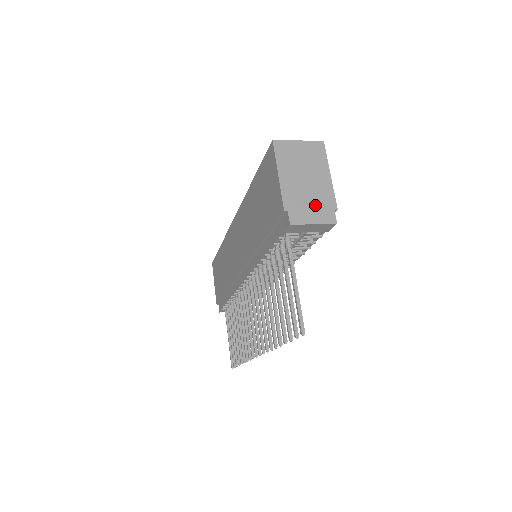
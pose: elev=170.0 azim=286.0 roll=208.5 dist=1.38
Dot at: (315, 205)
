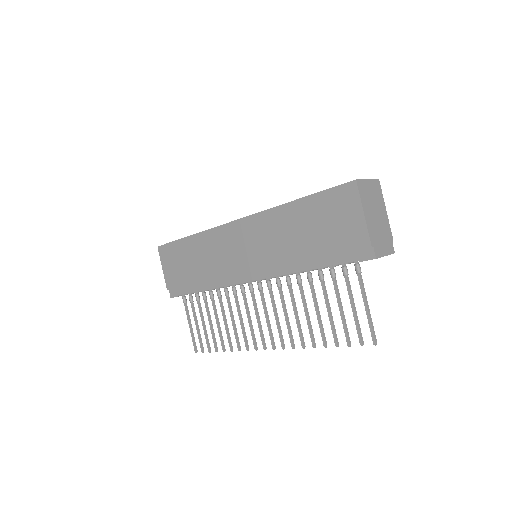
Dot at: (384, 239)
